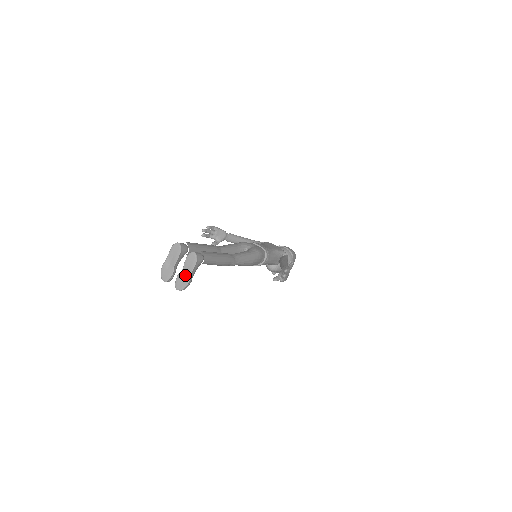
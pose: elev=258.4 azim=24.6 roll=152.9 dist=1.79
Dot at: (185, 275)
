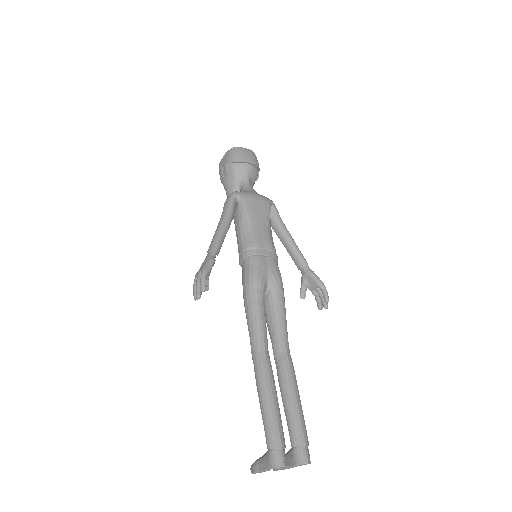
Dot at: (290, 467)
